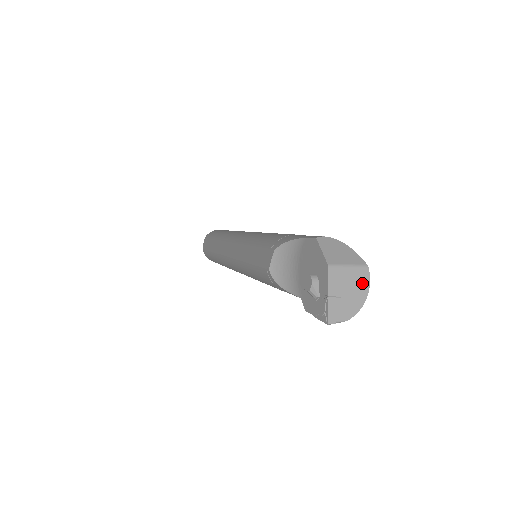
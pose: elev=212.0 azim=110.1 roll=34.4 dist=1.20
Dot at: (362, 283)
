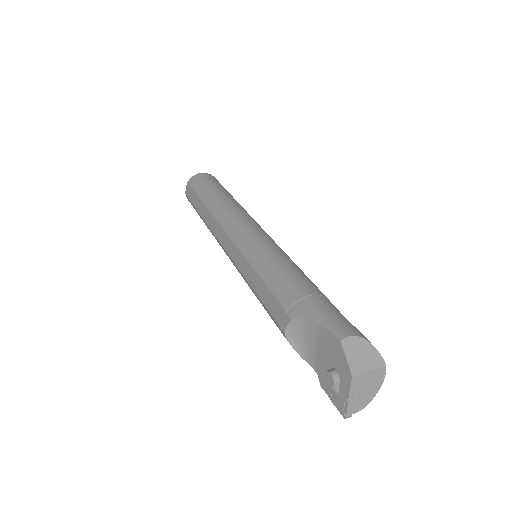
Dot at: (379, 379)
